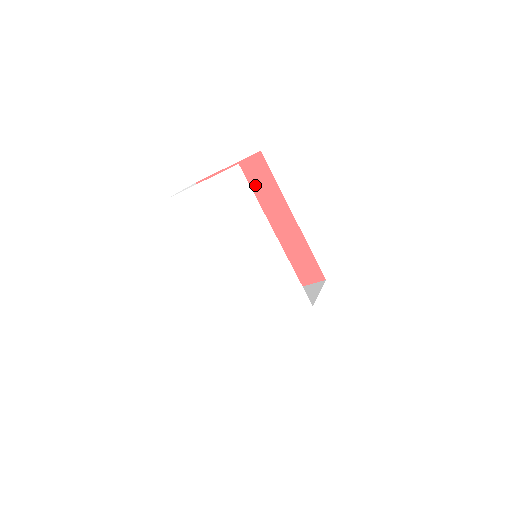
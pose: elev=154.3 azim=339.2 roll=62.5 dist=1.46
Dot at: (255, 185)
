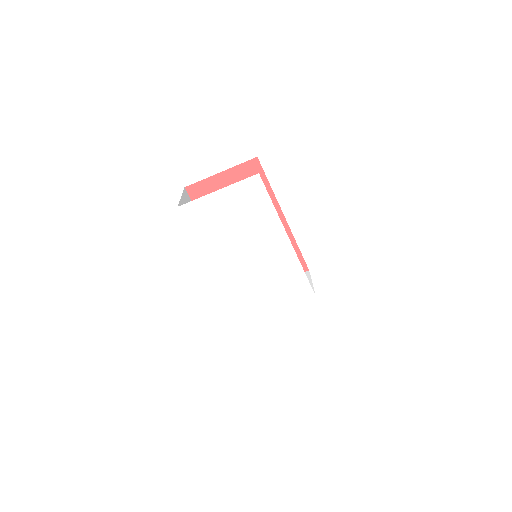
Dot at: occluded
